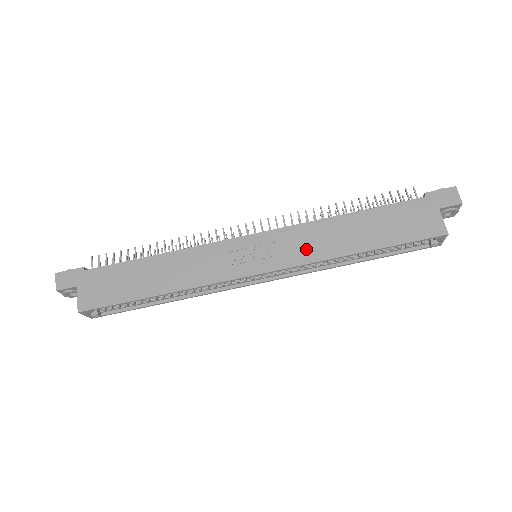
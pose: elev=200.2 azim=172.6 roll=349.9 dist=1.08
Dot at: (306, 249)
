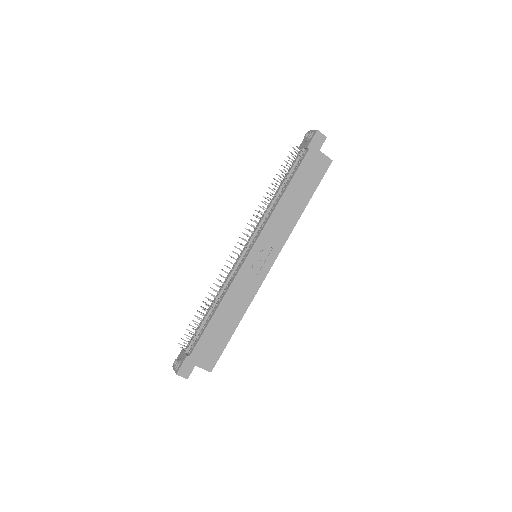
Dot at: (281, 232)
